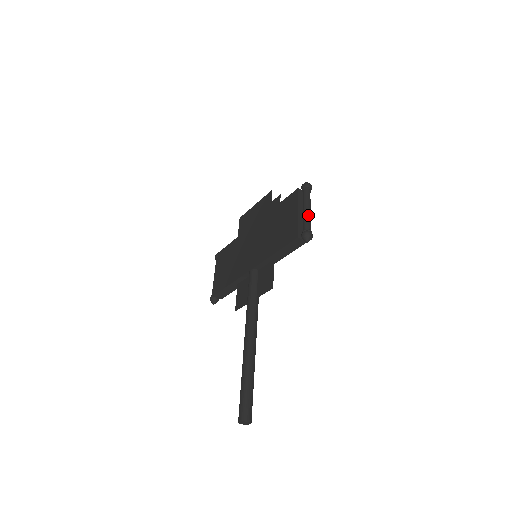
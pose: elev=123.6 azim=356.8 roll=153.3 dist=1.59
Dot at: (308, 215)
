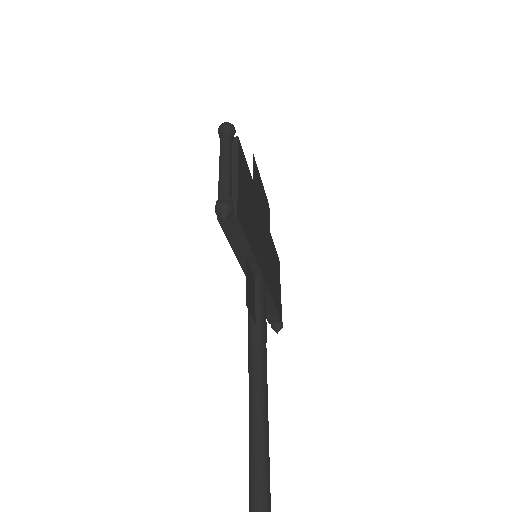
Dot at: (221, 175)
